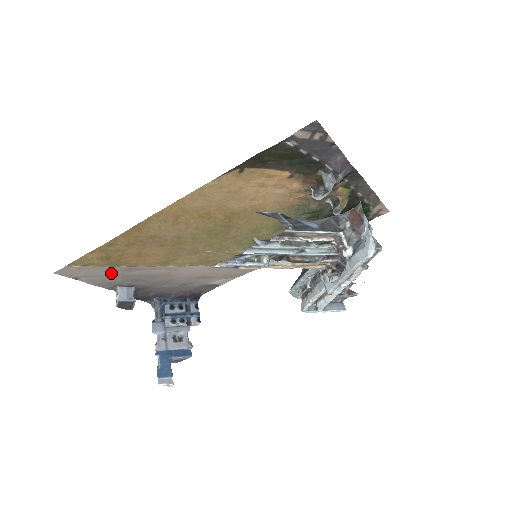
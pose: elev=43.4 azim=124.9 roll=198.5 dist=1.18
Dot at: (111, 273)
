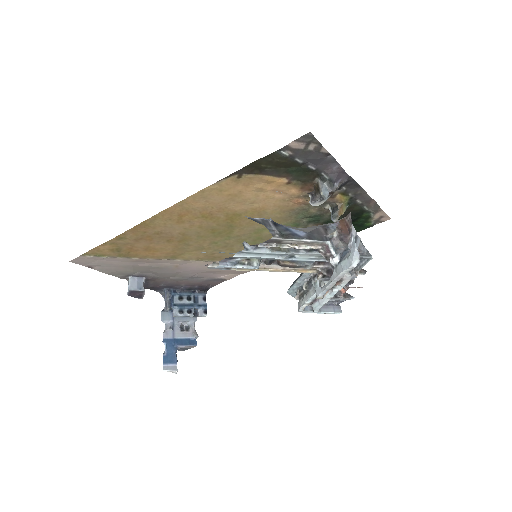
Dot at: (122, 264)
